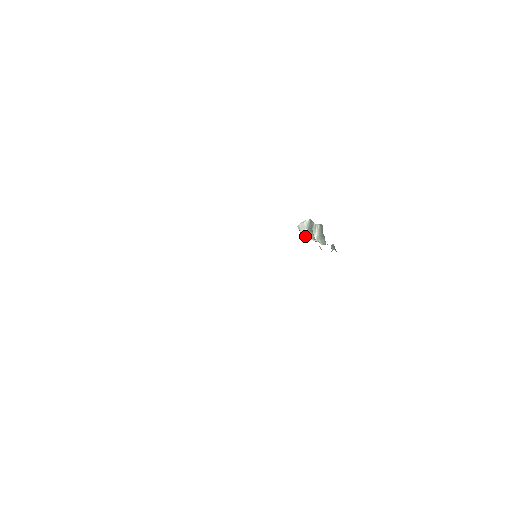
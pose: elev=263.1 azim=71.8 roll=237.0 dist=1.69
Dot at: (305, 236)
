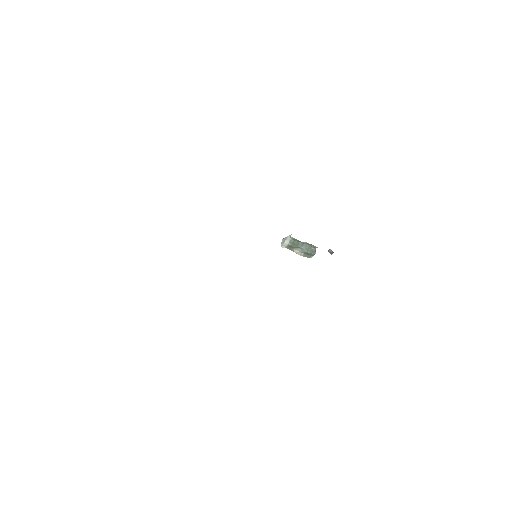
Dot at: (287, 237)
